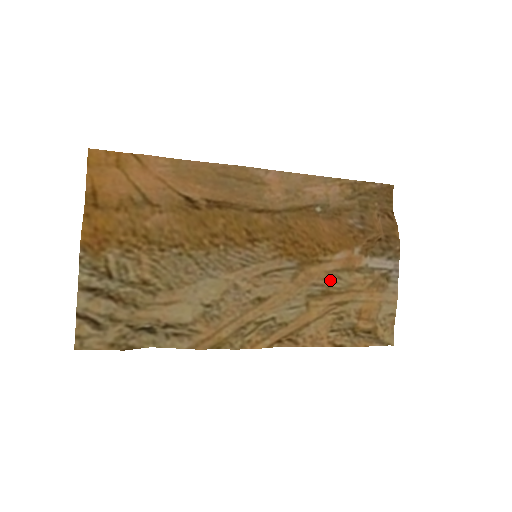
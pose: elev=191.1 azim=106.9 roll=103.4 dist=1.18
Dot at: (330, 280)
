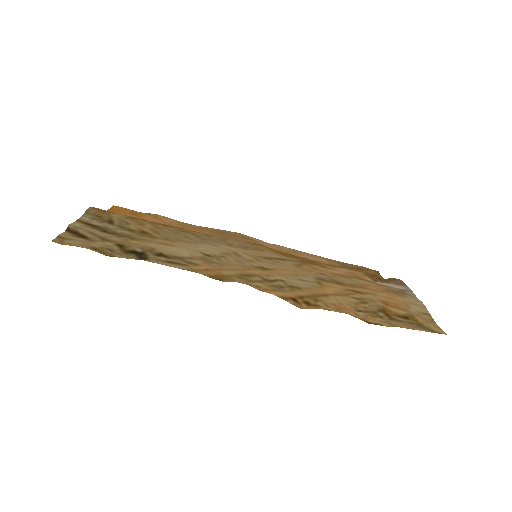
Dot at: (338, 278)
